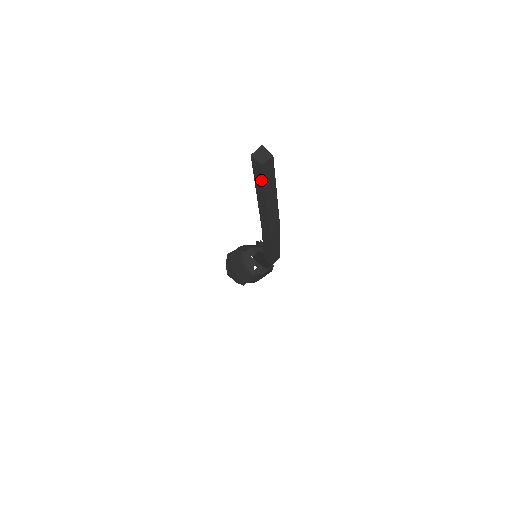
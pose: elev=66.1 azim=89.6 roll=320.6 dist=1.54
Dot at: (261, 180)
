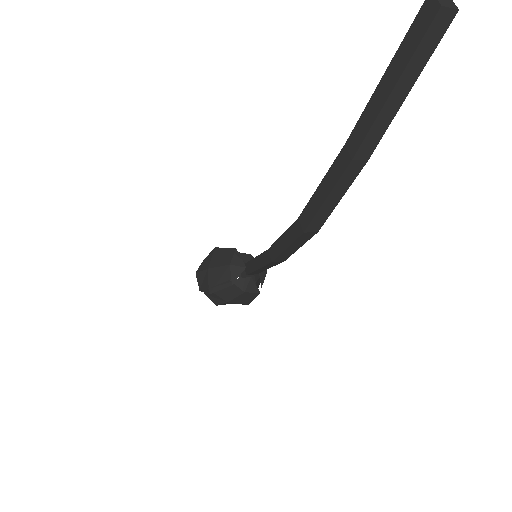
Dot at: (417, 39)
